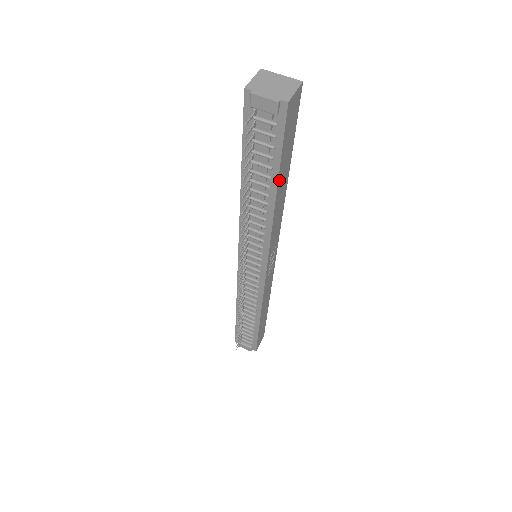
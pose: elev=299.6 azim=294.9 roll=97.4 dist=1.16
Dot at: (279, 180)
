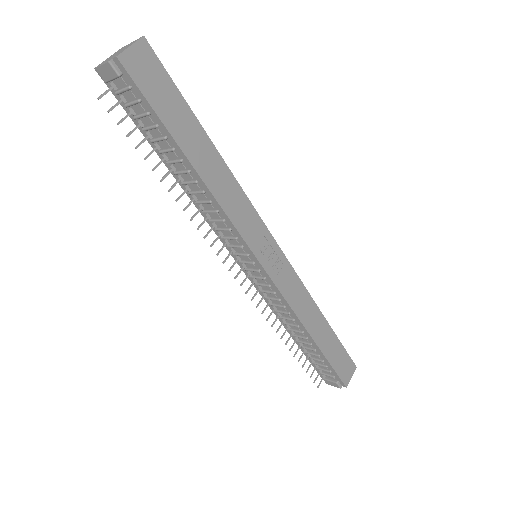
Dot at: (185, 149)
